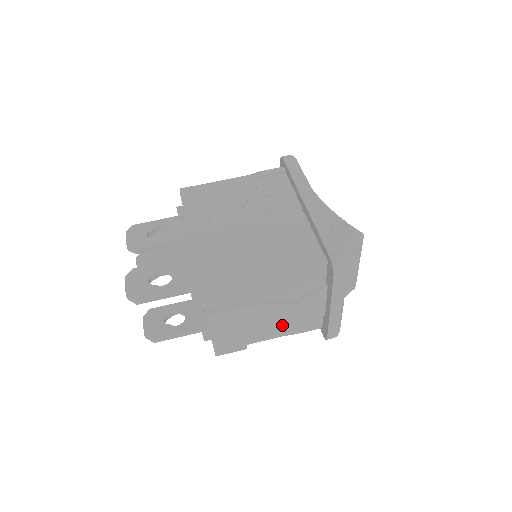
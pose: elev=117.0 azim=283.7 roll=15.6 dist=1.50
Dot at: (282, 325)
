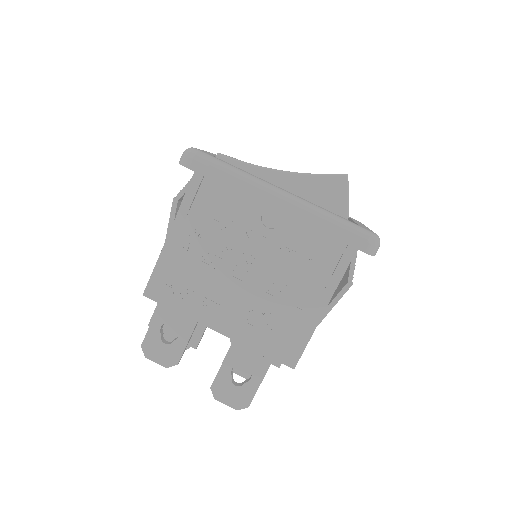
Dot at: occluded
